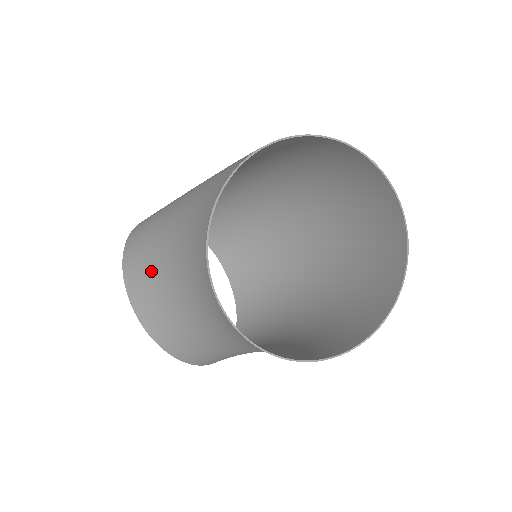
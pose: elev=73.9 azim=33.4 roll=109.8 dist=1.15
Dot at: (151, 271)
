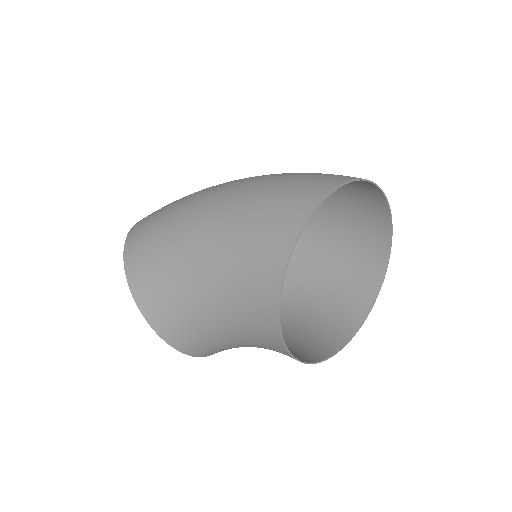
Dot at: (187, 323)
